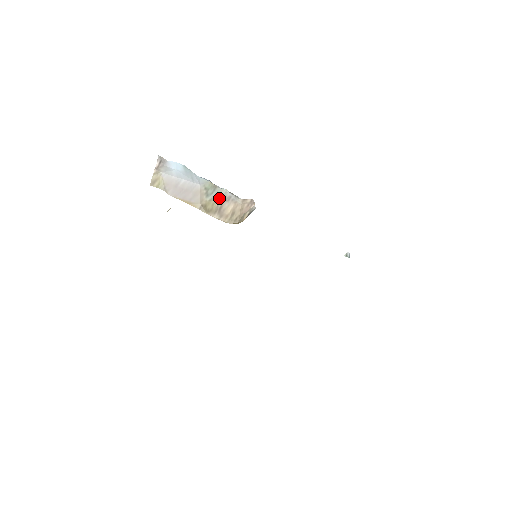
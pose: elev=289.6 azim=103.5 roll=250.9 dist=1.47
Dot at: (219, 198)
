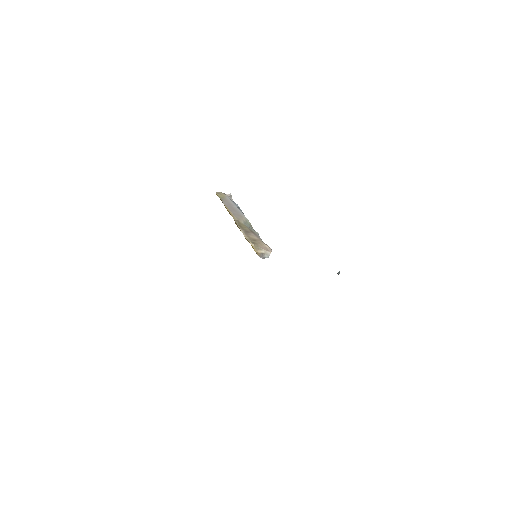
Dot at: (251, 230)
